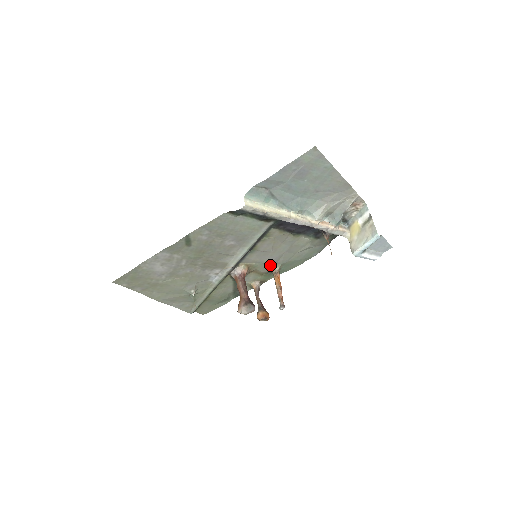
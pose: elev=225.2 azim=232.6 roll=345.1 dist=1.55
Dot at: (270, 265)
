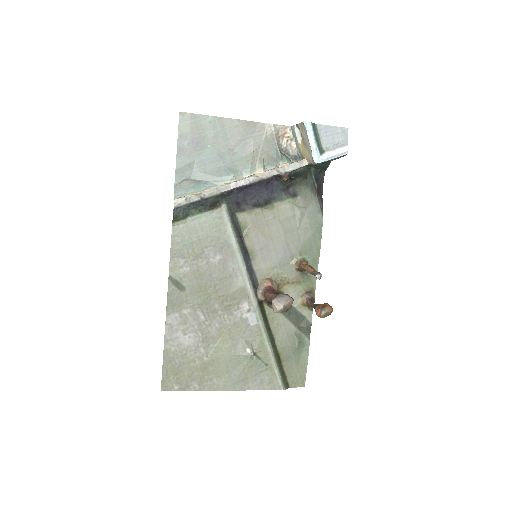
Dot at: (290, 263)
